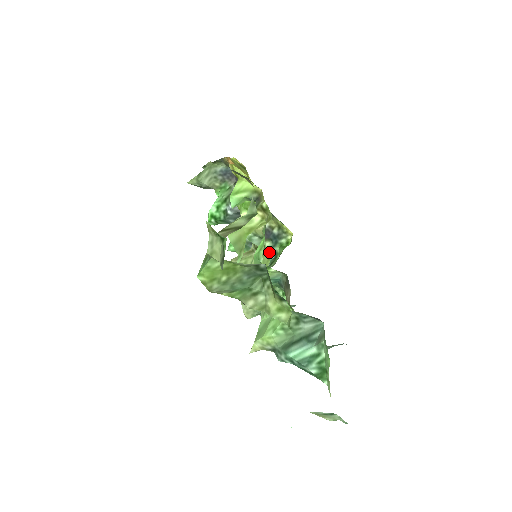
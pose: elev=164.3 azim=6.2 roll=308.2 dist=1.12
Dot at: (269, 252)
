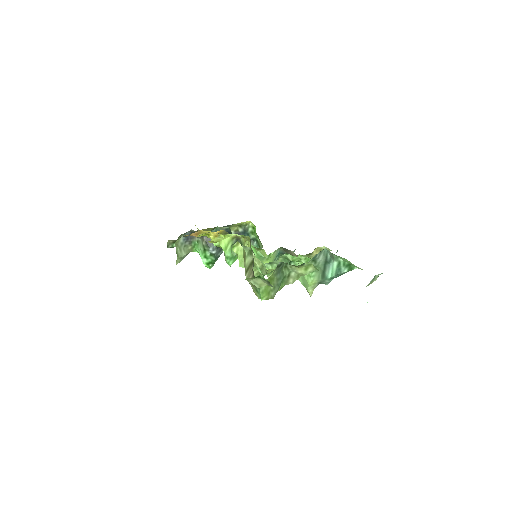
Dot at: (251, 243)
